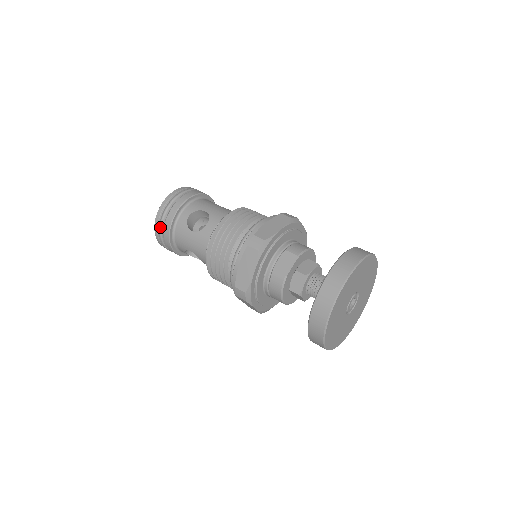
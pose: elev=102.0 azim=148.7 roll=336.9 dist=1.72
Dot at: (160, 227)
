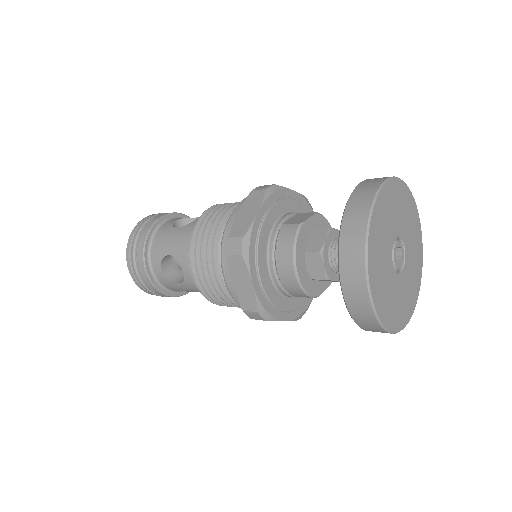
Dot at: (136, 234)
